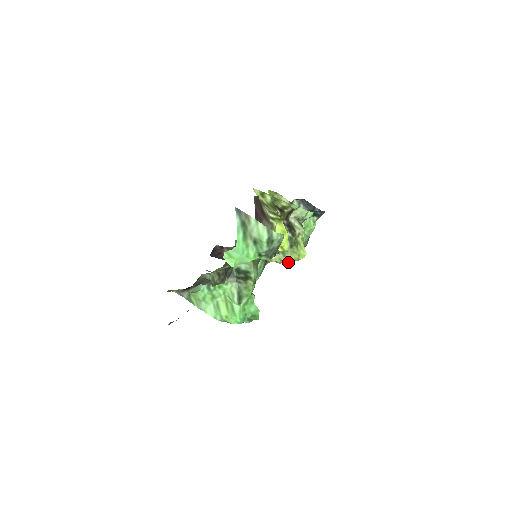
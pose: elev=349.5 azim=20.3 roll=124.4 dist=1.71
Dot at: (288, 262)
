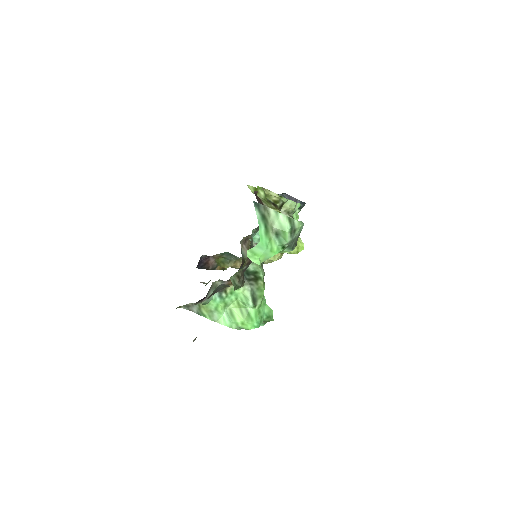
Dot at: (276, 260)
